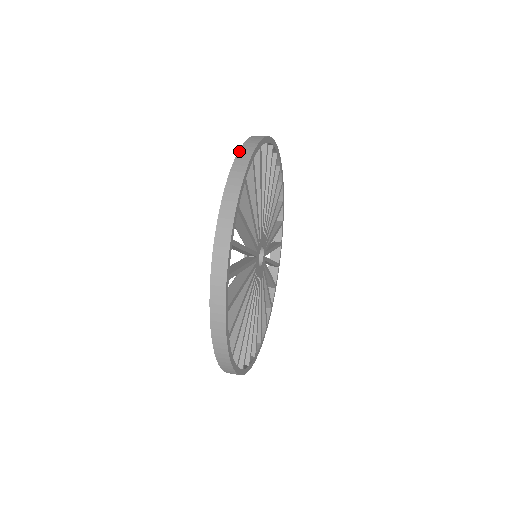
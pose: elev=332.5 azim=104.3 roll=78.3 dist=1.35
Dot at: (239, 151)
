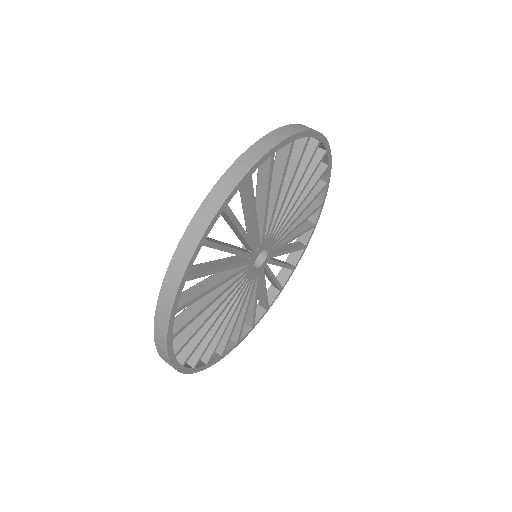
Dot at: (300, 124)
